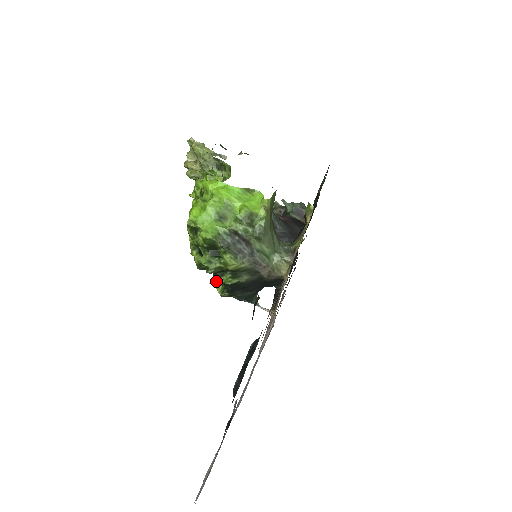
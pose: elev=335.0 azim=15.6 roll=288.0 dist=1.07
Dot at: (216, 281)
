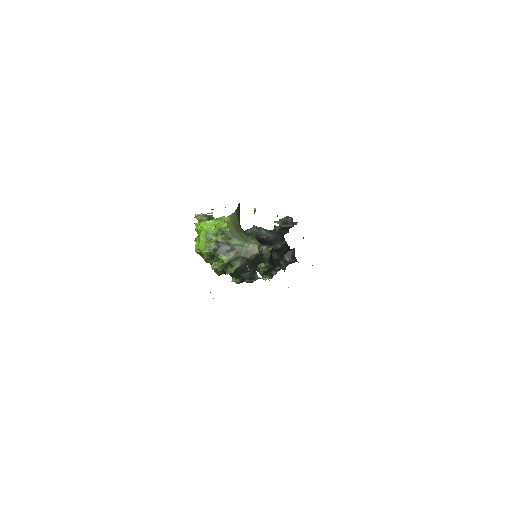
Dot at: occluded
